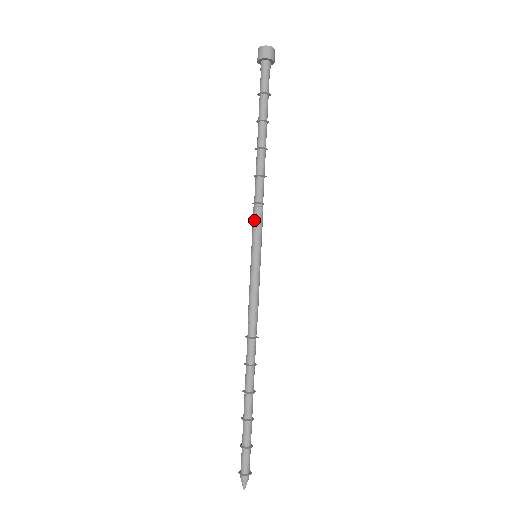
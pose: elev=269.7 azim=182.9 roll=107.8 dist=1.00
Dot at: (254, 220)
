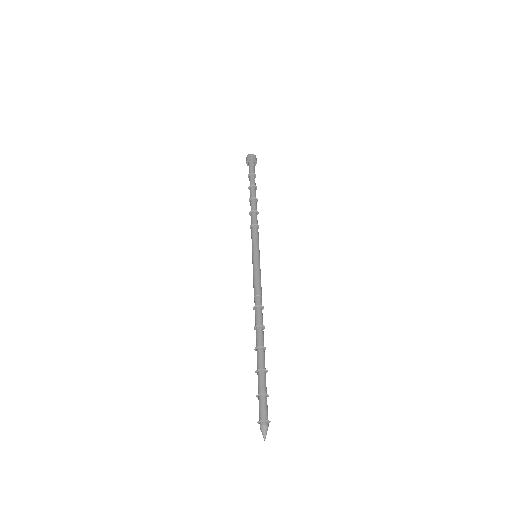
Dot at: (254, 234)
